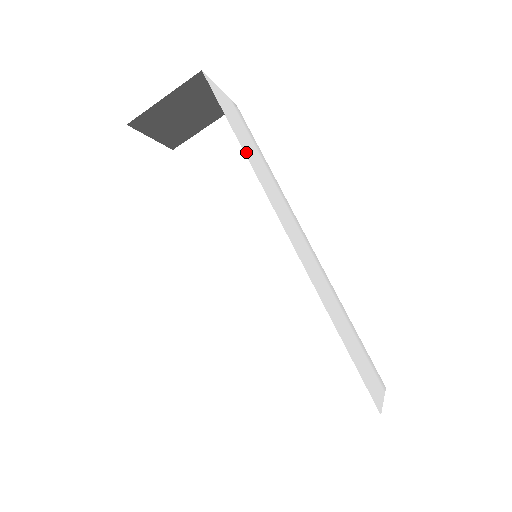
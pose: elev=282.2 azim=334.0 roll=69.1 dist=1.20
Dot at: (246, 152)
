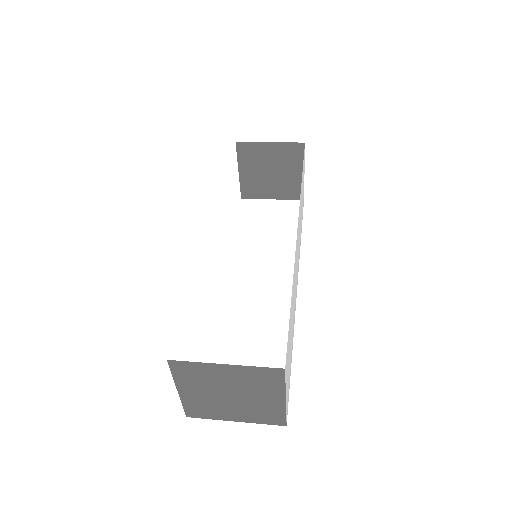
Dot at: (301, 187)
